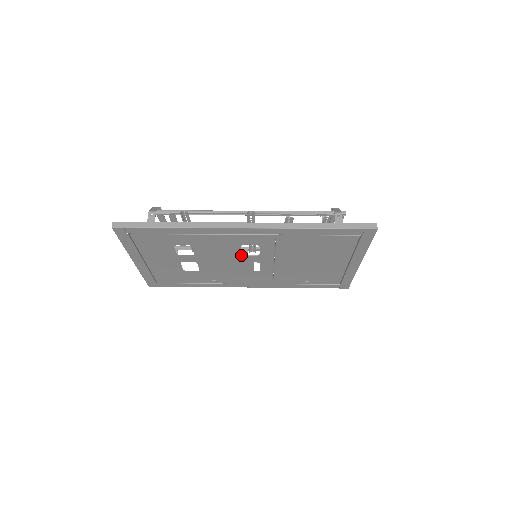
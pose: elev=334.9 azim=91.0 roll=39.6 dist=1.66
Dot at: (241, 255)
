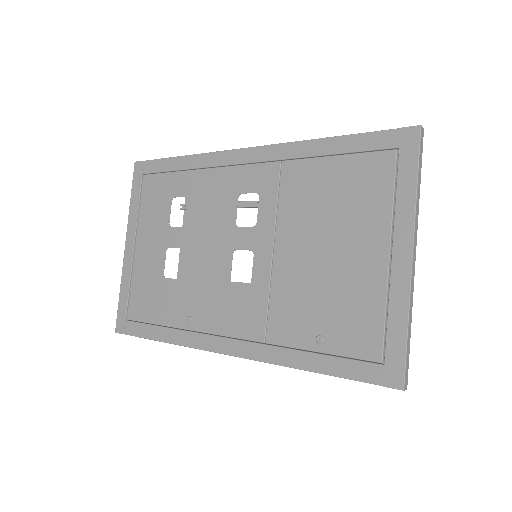
Dot at: (235, 226)
